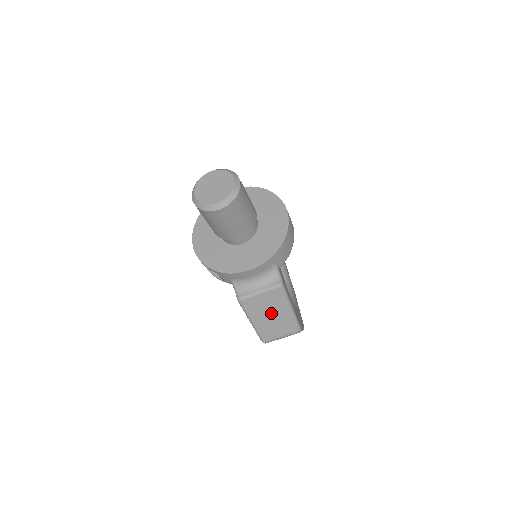
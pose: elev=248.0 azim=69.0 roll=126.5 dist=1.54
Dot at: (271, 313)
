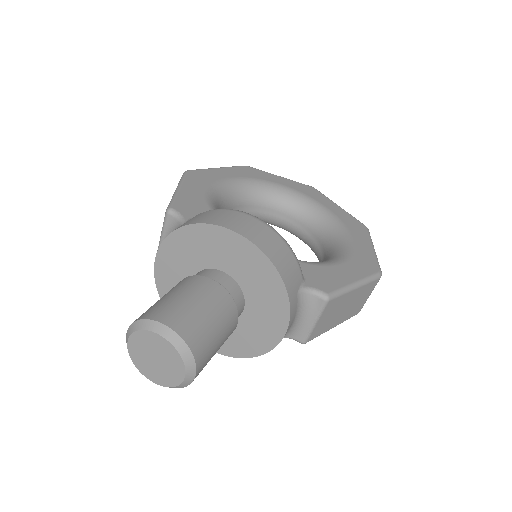
Dot at: (342, 309)
